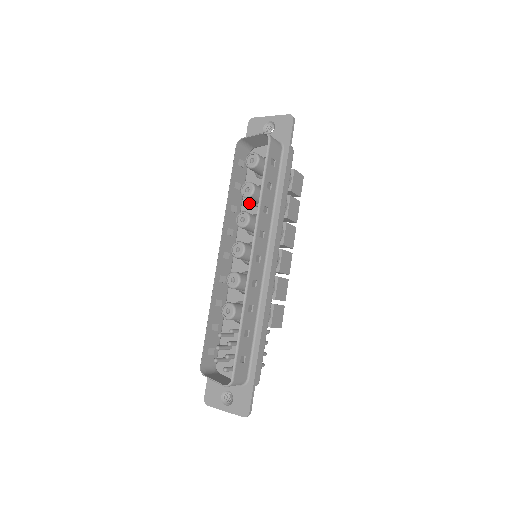
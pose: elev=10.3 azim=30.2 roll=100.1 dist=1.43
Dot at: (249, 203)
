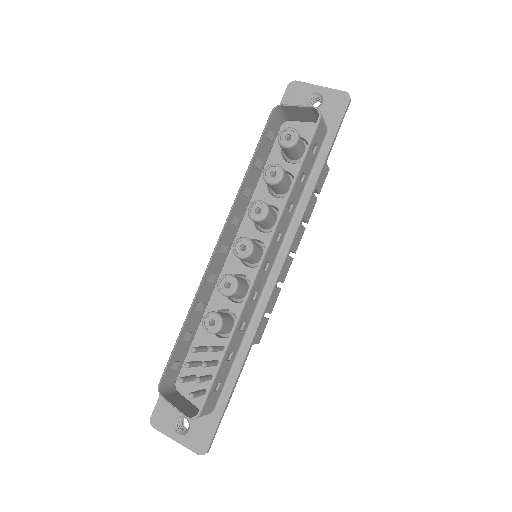
Dot at: (265, 189)
